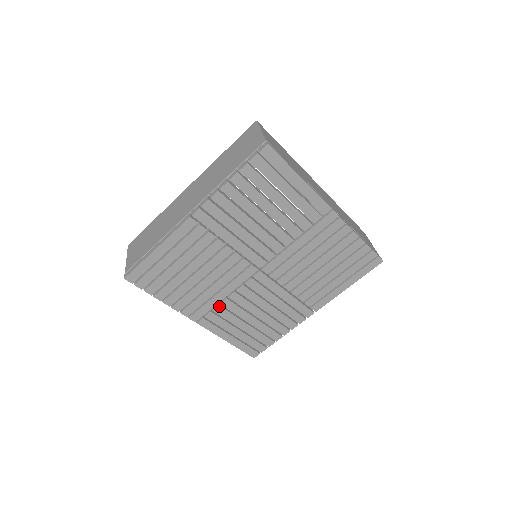
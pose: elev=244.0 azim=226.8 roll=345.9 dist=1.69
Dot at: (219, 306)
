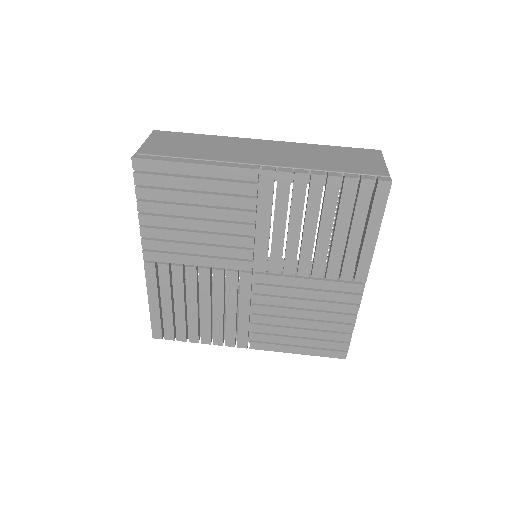
Dot at: (182, 267)
